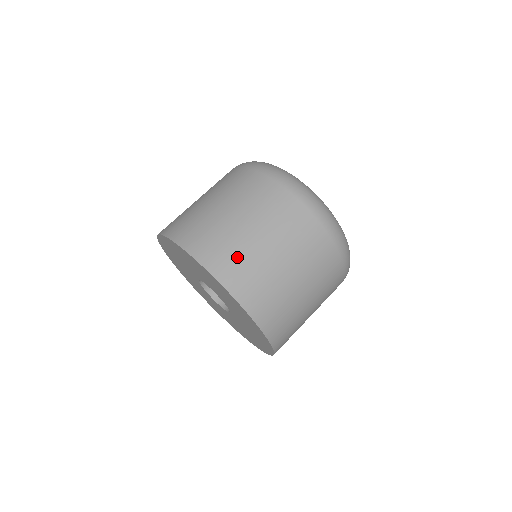
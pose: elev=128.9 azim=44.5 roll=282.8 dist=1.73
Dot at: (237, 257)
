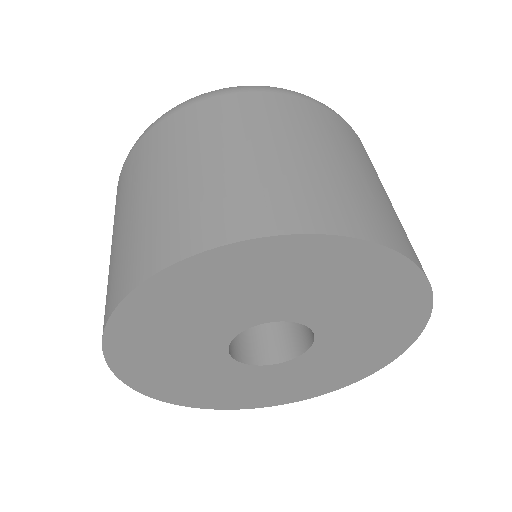
Dot at: (314, 189)
